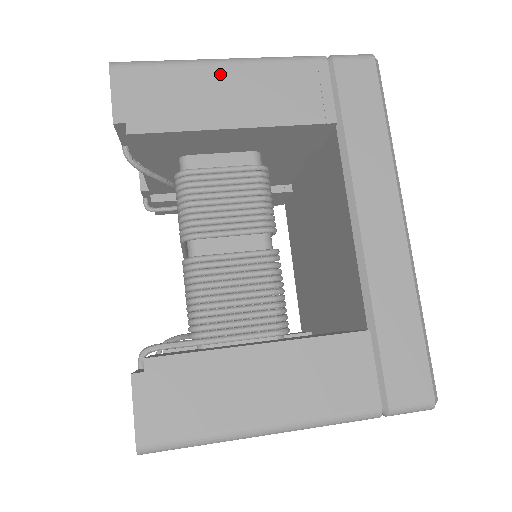
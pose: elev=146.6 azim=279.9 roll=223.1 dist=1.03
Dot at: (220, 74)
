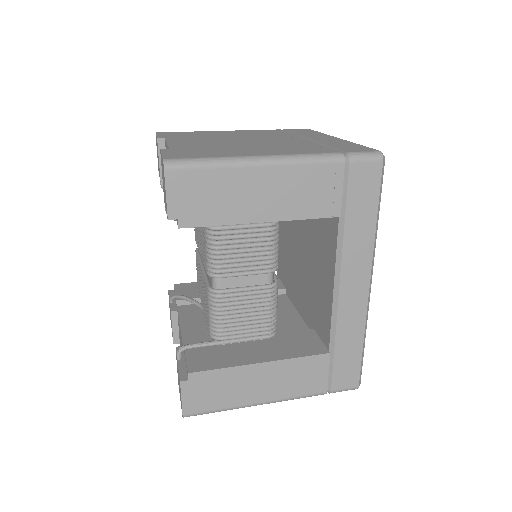
Dot at: (256, 176)
